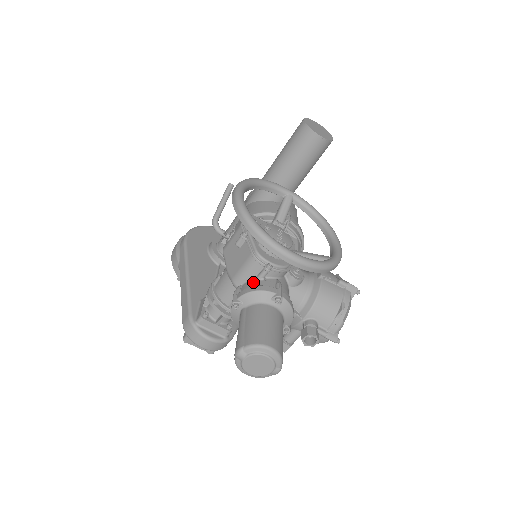
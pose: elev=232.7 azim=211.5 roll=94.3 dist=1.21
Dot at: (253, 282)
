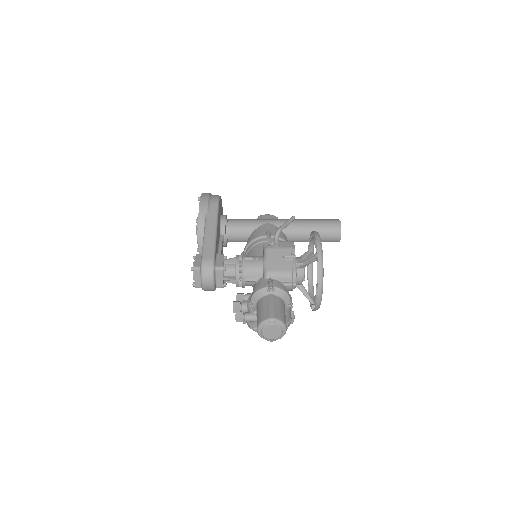
Dot at: (282, 284)
